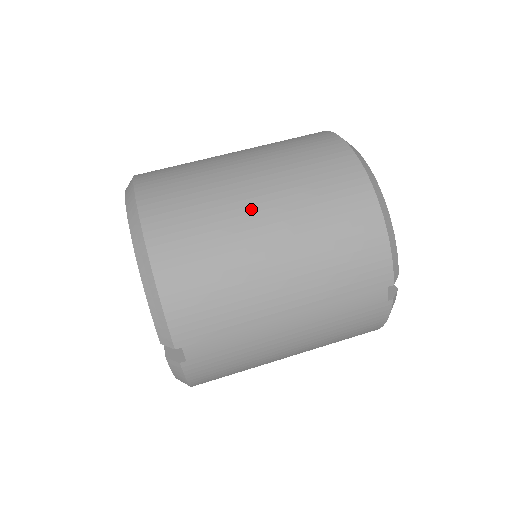
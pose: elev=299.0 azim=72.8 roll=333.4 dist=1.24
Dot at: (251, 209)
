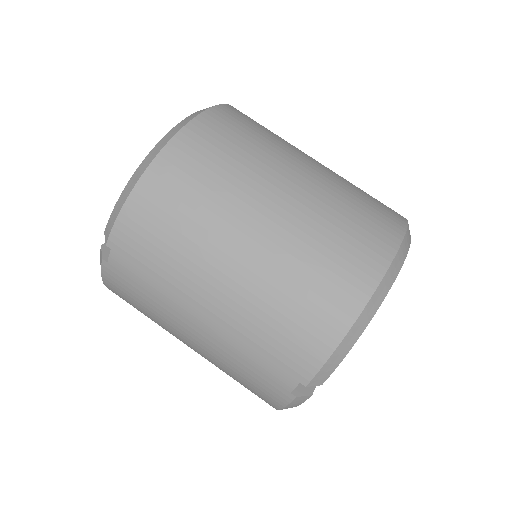
Dot at: (260, 207)
